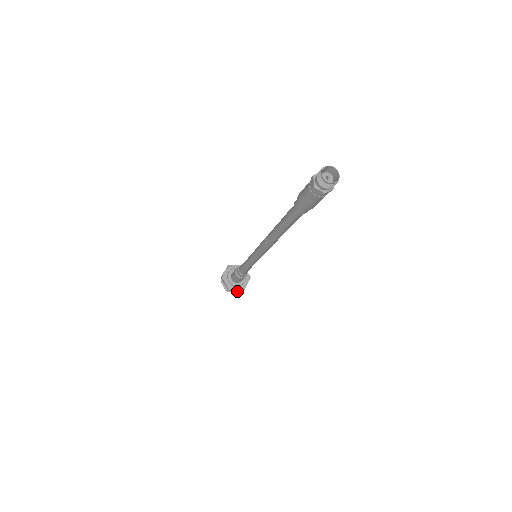
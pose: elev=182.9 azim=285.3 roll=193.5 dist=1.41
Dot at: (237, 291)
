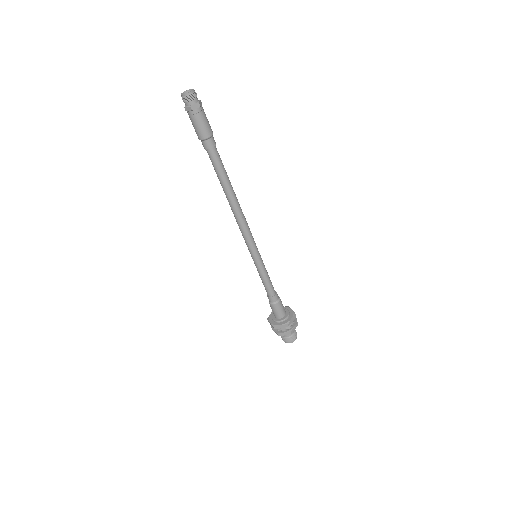
Dot at: (286, 331)
